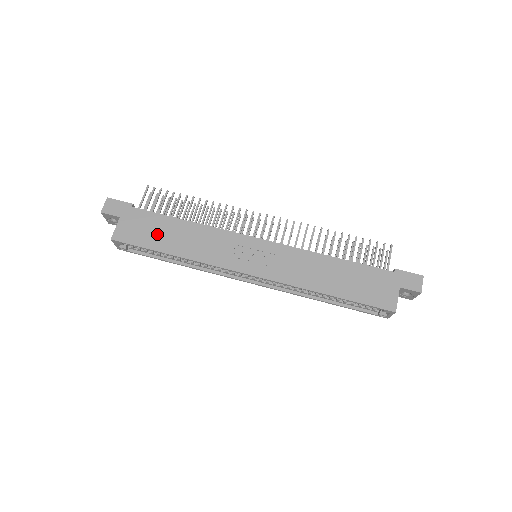
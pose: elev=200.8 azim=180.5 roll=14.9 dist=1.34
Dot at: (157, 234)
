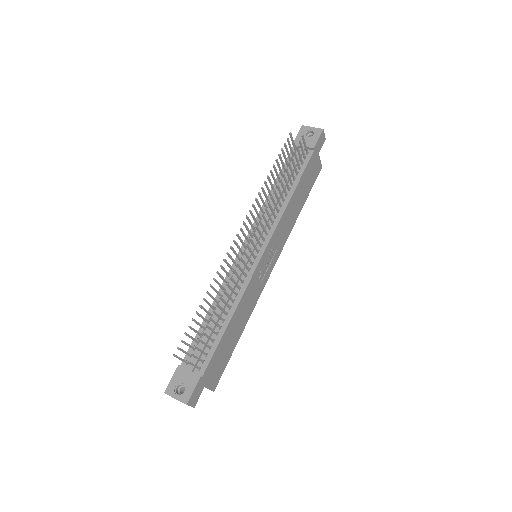
Dot at: (227, 349)
